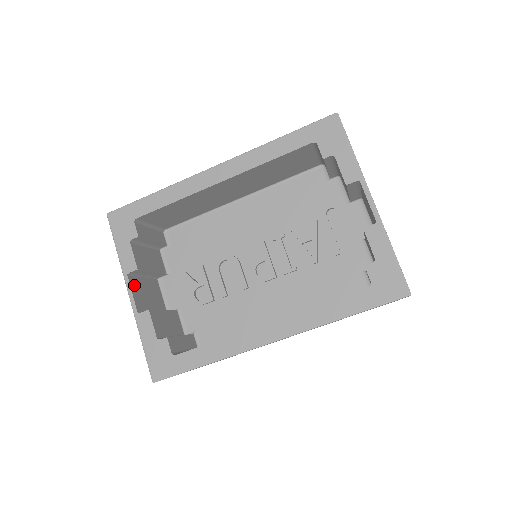
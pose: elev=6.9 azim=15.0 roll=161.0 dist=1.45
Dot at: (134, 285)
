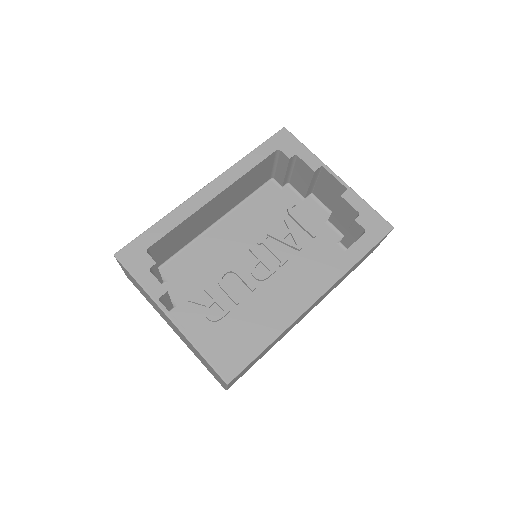
Dot at: occluded
